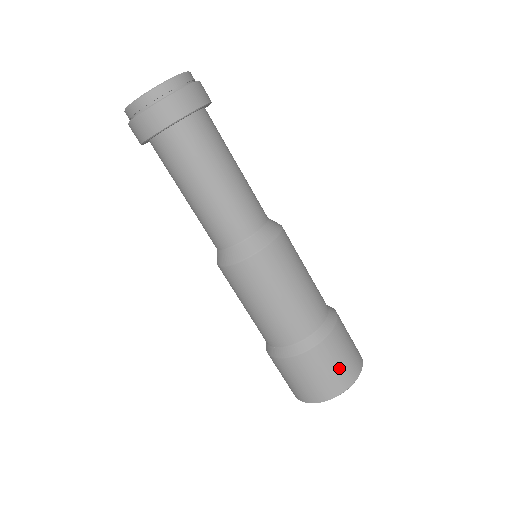
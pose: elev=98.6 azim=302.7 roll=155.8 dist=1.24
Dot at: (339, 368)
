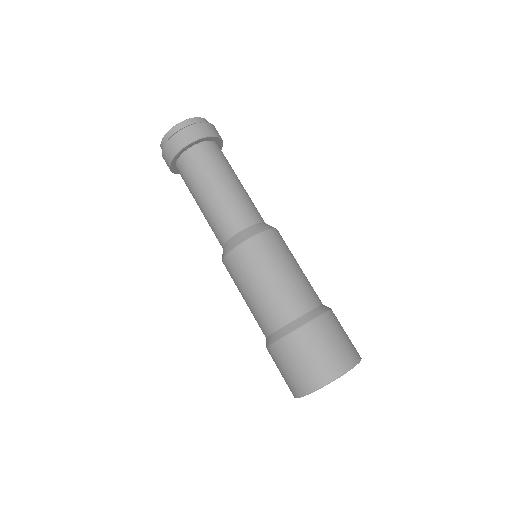
Dot at: (345, 342)
